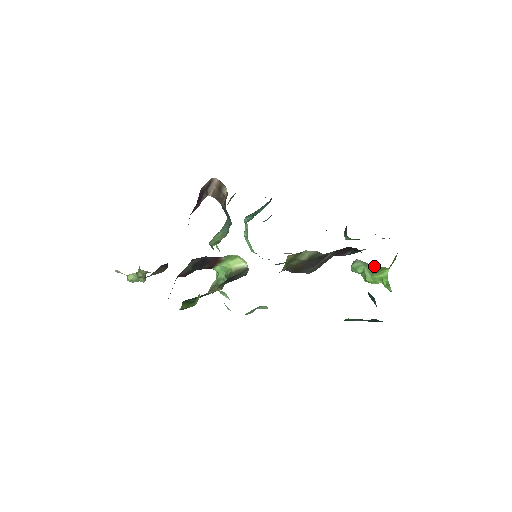
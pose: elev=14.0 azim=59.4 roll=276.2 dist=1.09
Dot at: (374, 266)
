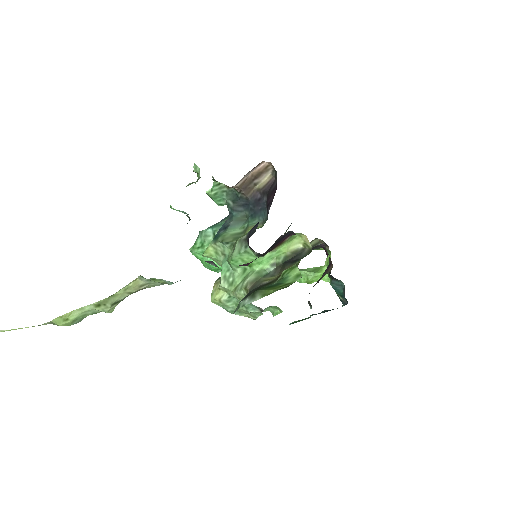
Dot at: (308, 268)
